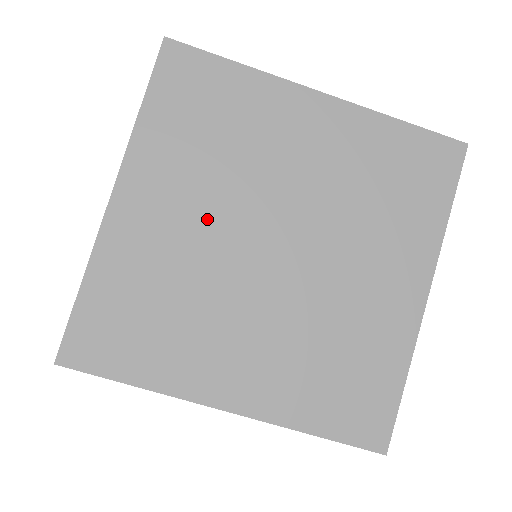
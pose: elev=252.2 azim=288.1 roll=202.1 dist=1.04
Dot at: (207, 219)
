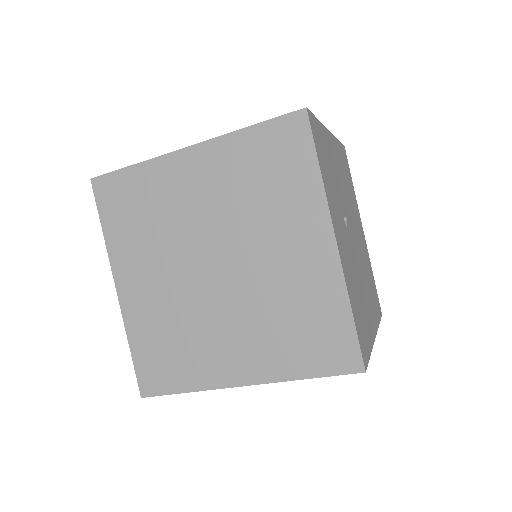
Dot at: occluded
